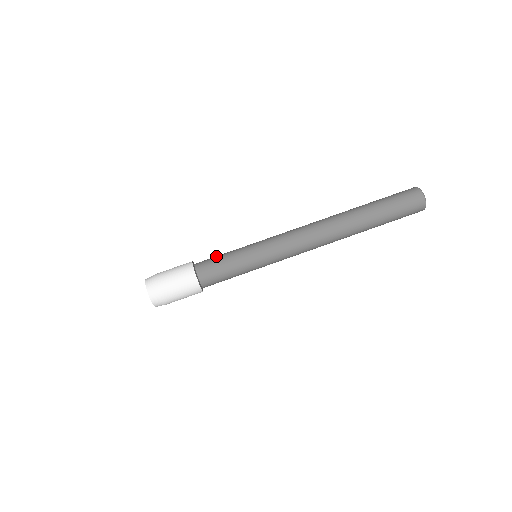
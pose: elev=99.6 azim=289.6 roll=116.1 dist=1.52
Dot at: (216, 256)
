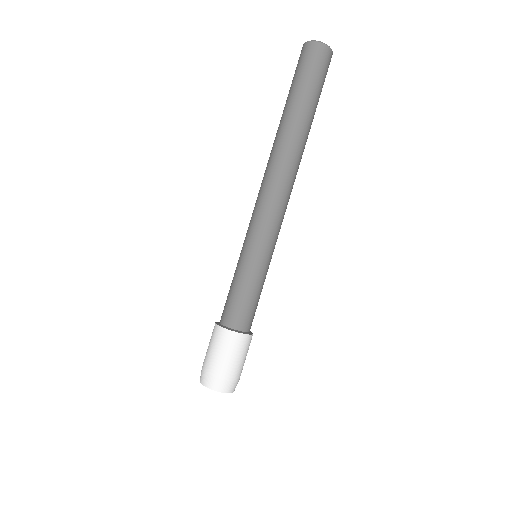
Dot at: occluded
